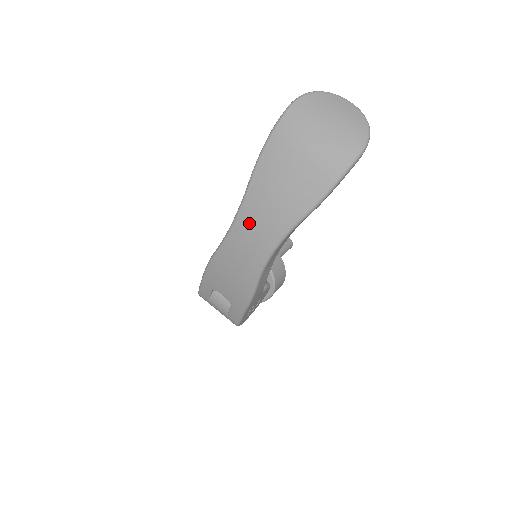
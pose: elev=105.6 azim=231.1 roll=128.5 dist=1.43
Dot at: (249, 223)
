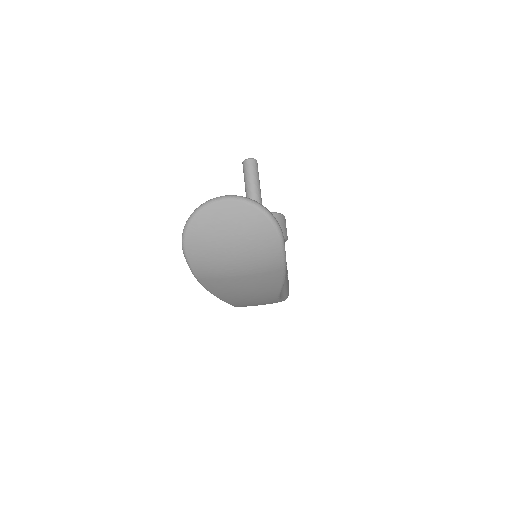
Dot at: (244, 304)
